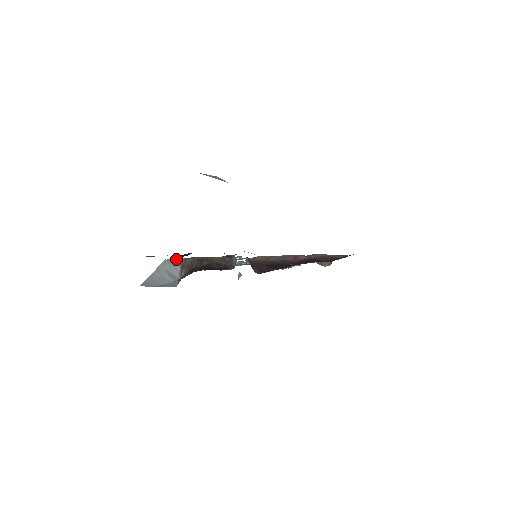
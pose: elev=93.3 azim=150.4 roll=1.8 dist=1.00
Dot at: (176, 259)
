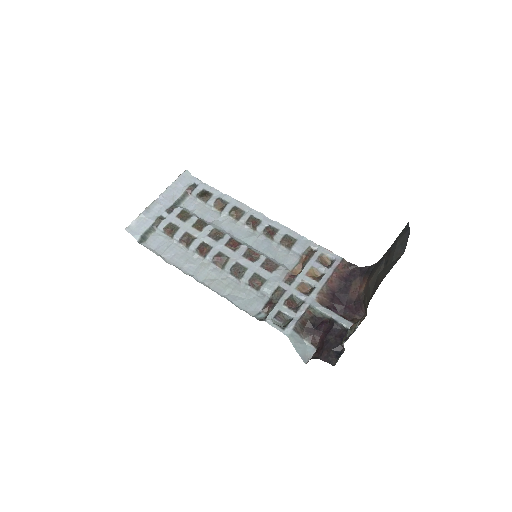
Dot at: (291, 331)
